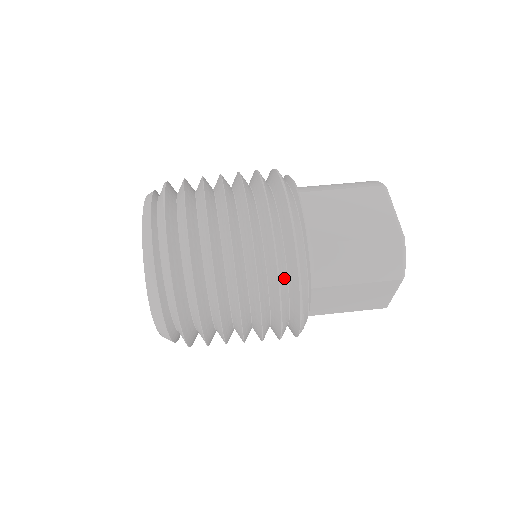
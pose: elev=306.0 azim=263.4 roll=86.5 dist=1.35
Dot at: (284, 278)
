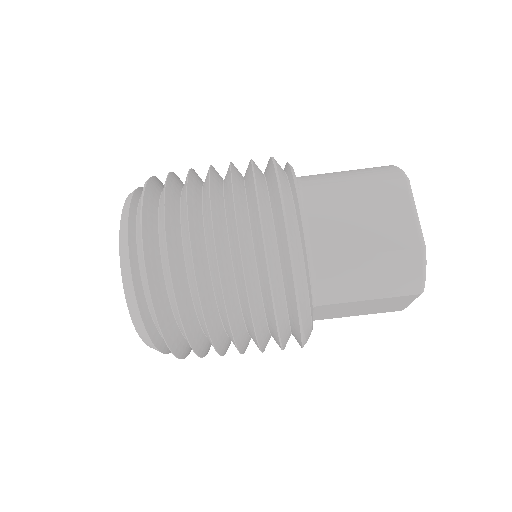
Dot at: (281, 302)
